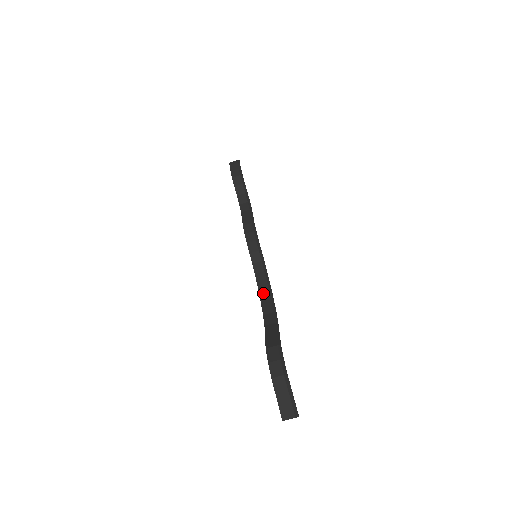
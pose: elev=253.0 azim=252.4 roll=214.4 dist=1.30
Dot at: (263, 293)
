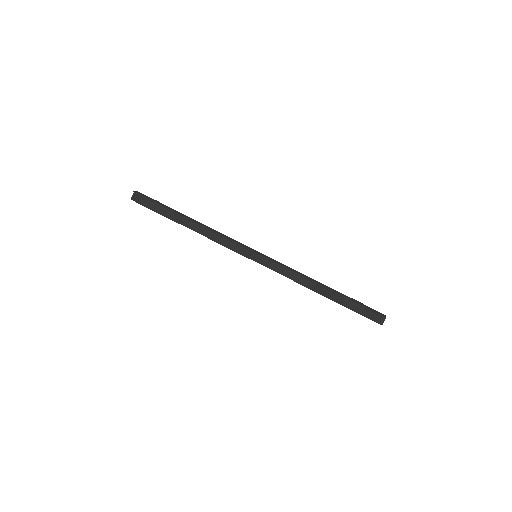
Dot at: (281, 271)
